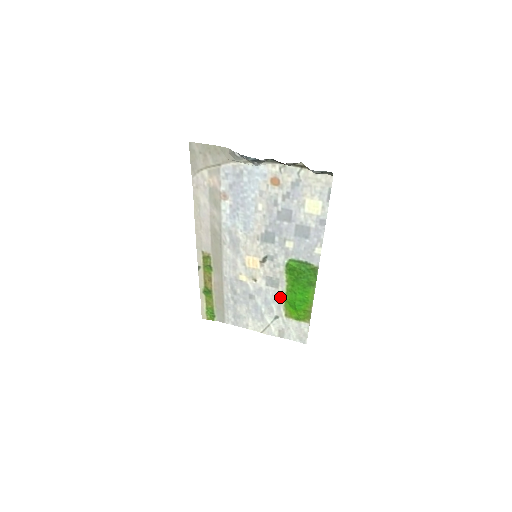
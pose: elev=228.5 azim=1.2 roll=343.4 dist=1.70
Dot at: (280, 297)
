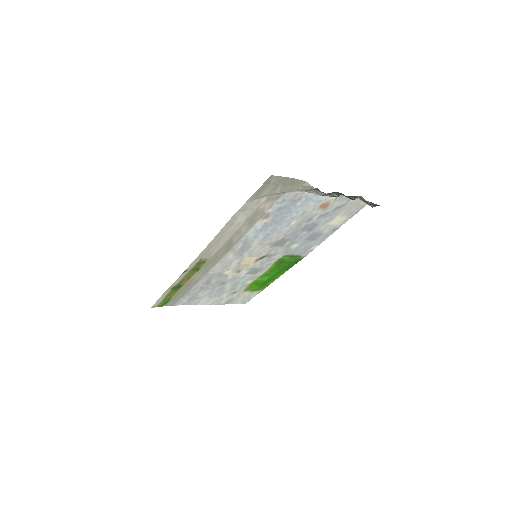
Dot at: (251, 280)
